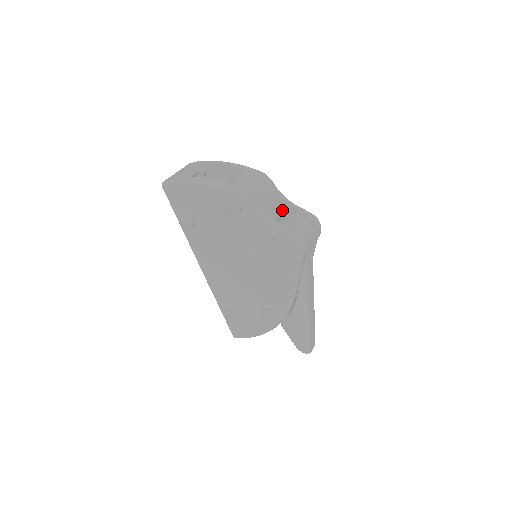
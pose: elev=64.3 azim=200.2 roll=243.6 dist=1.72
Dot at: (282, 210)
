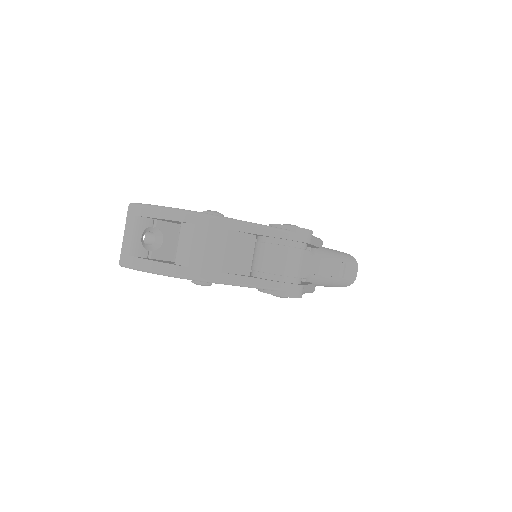
Dot at: occluded
